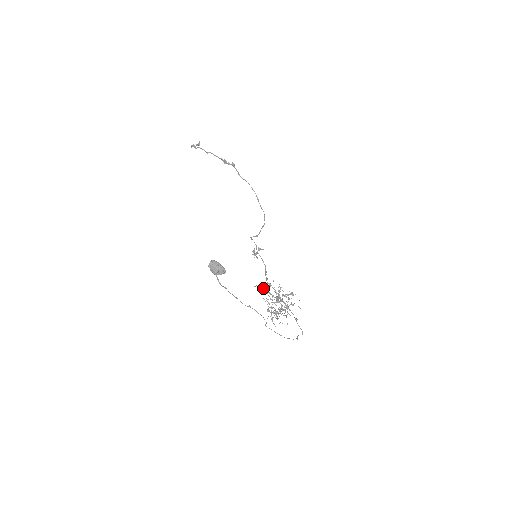
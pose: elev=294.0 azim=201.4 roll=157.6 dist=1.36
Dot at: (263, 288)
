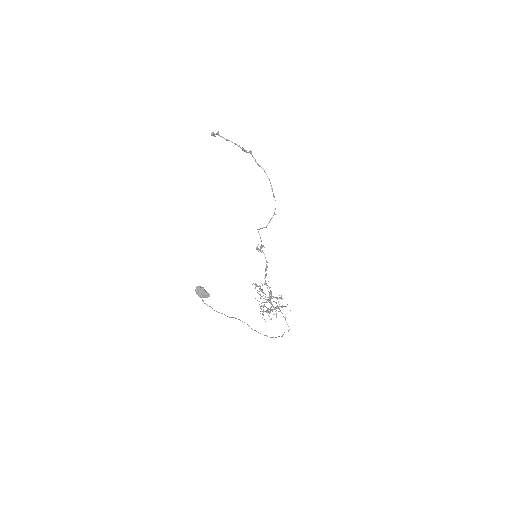
Dot at: (259, 286)
